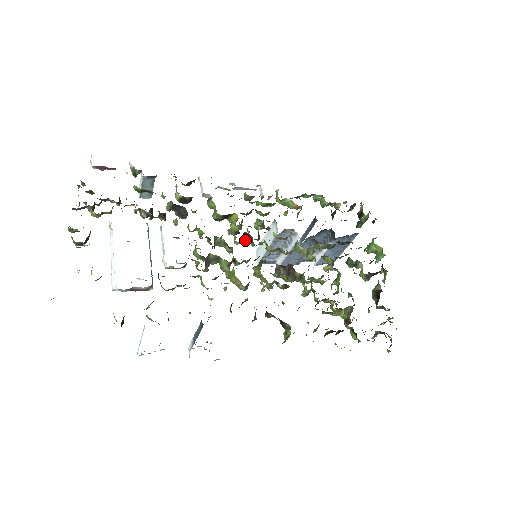
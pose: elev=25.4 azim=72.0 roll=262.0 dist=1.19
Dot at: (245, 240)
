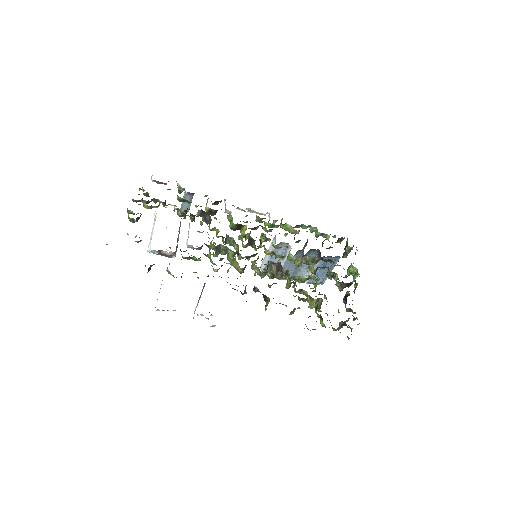
Dot at: (250, 245)
